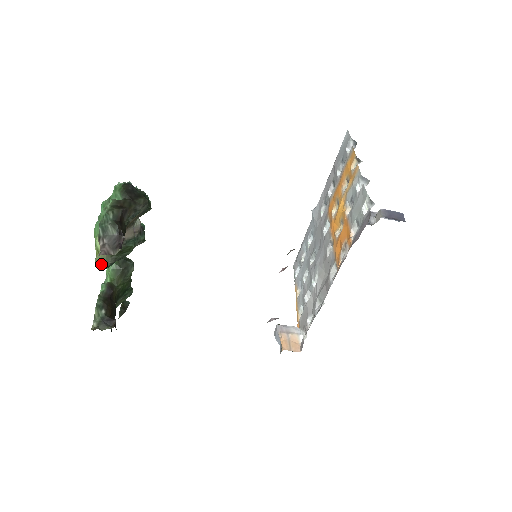
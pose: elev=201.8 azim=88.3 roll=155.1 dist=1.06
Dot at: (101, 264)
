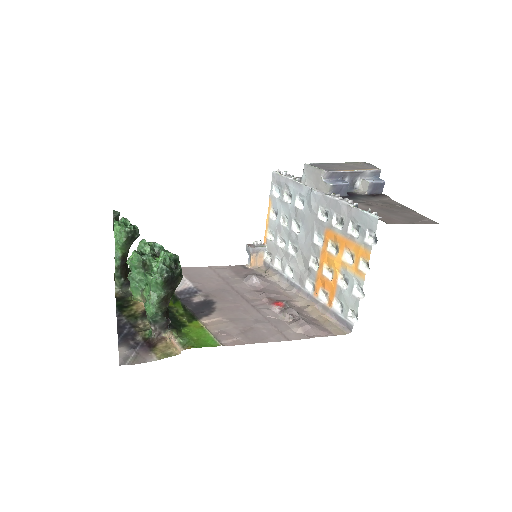
Dot at: occluded
